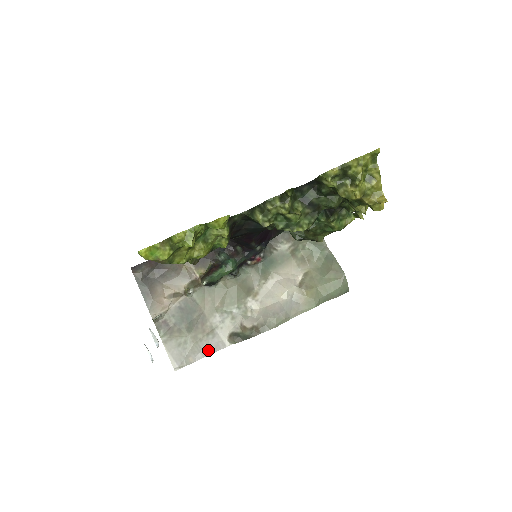
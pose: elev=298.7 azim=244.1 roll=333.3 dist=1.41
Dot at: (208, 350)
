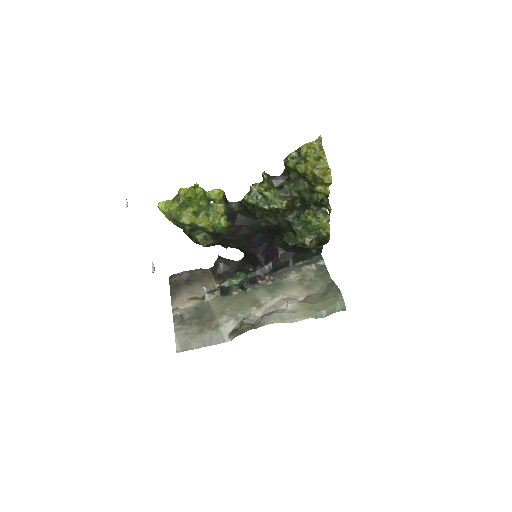
Dot at: (209, 342)
